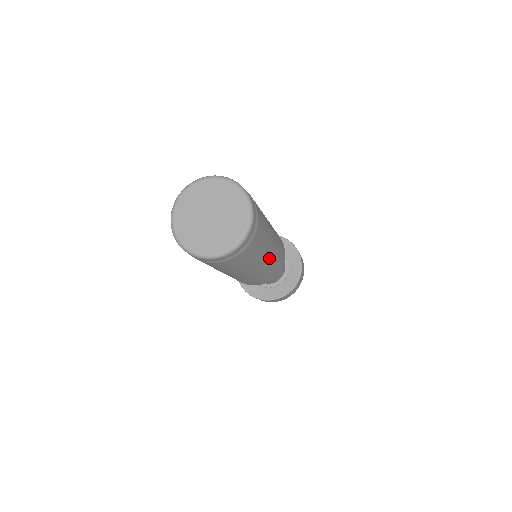
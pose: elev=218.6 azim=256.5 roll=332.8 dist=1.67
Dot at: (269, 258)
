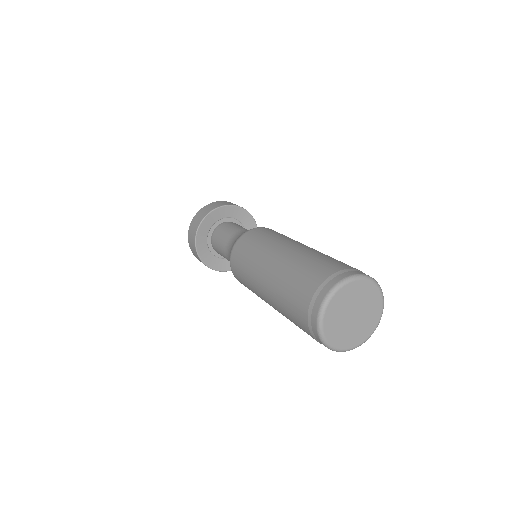
Dot at: occluded
